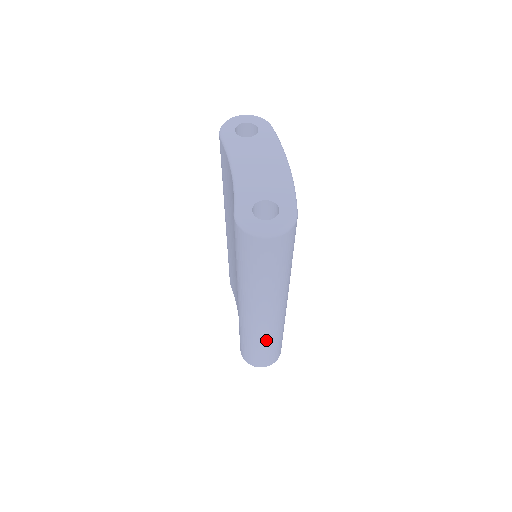
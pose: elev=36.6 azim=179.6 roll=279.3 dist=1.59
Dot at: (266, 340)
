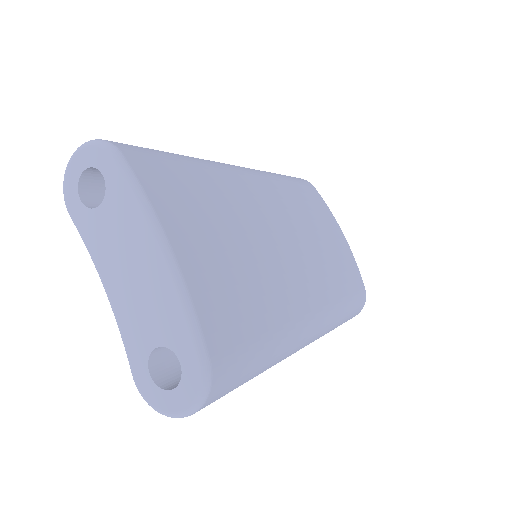
Dot at: occluded
